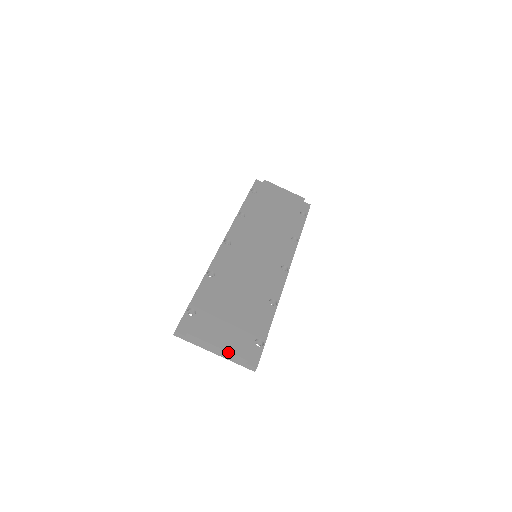
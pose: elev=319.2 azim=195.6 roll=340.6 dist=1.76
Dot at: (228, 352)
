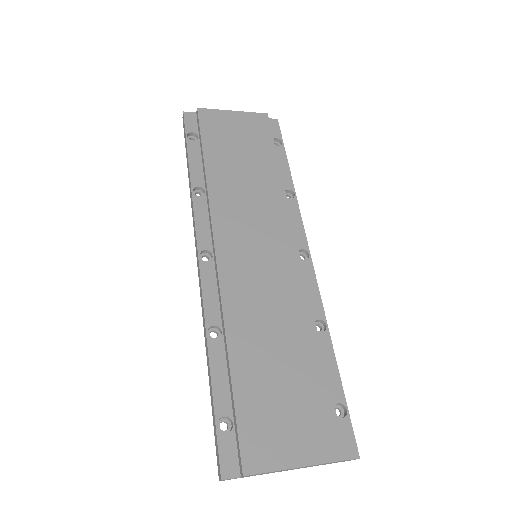
Dot at: (314, 465)
